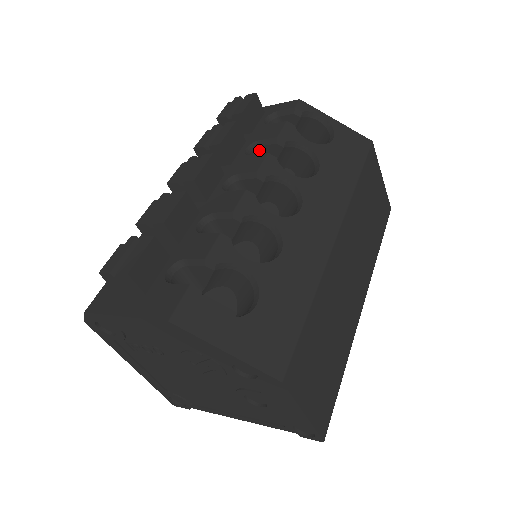
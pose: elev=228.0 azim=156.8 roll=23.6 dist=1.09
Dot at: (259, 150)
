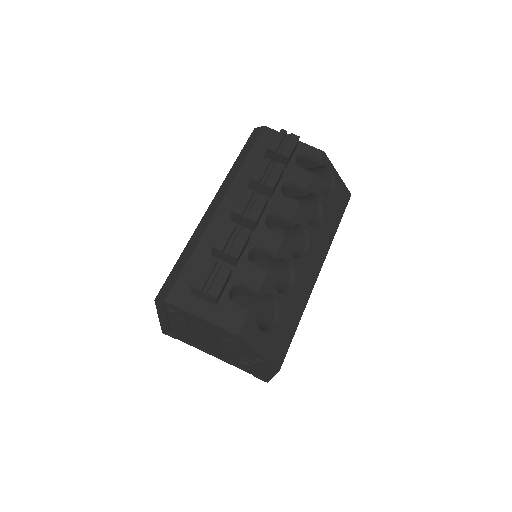
Dot at: (288, 187)
